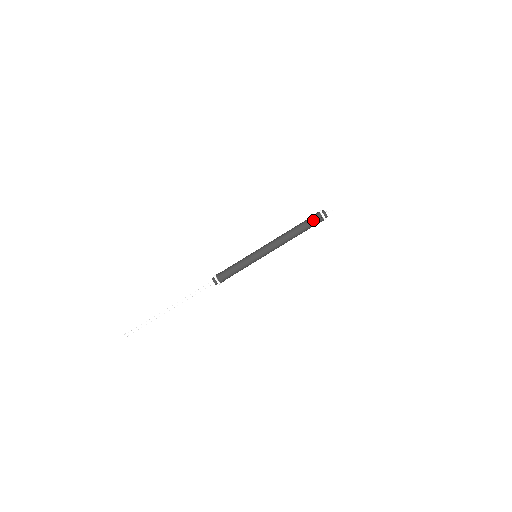
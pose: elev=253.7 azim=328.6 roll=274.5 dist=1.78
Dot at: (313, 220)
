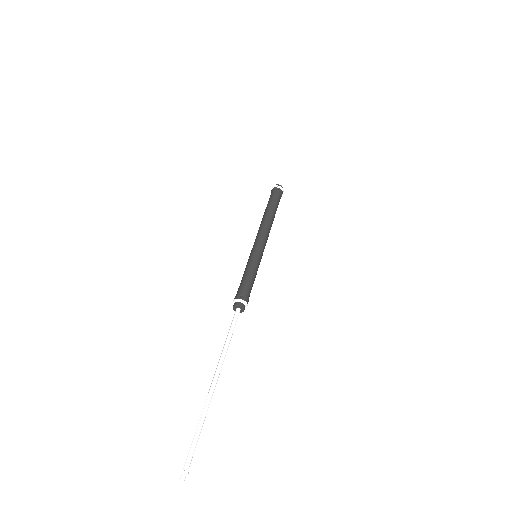
Dot at: (273, 194)
